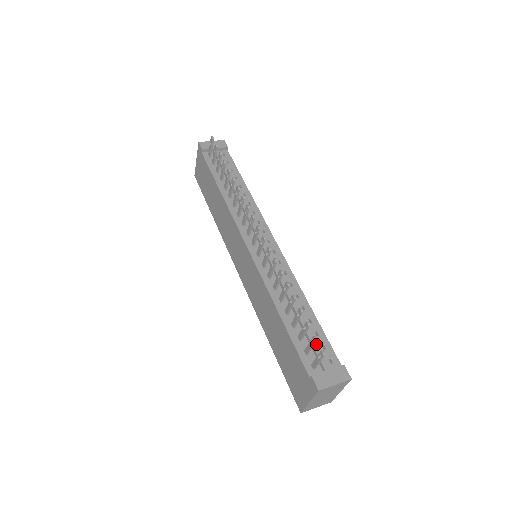
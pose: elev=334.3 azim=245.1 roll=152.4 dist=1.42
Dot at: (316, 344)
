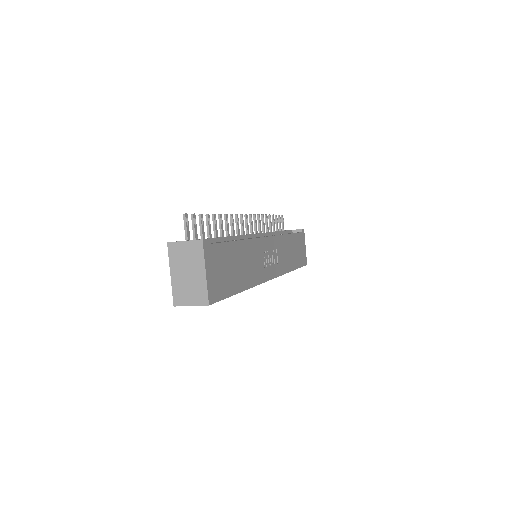
Dot at: (207, 238)
